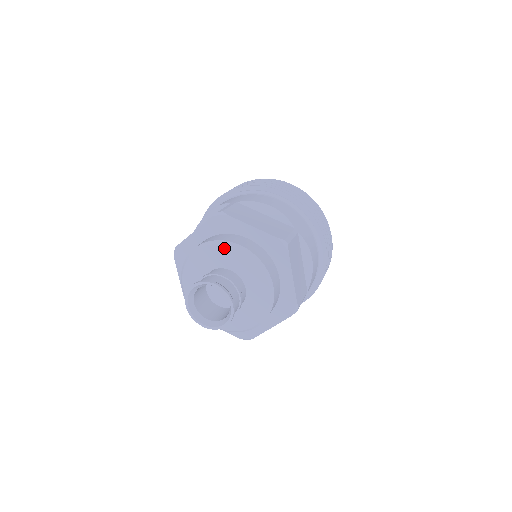
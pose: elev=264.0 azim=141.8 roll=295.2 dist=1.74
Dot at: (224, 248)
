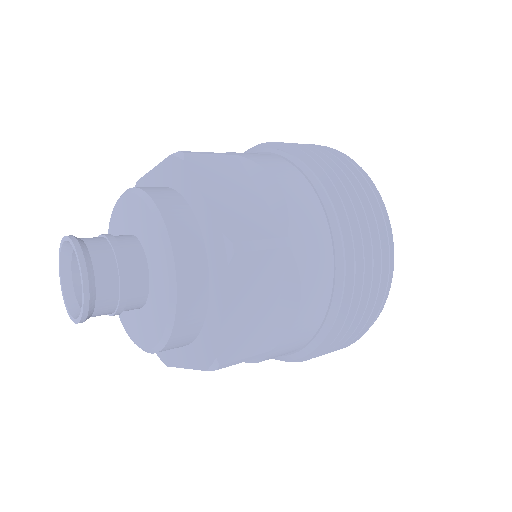
Dot at: (143, 207)
